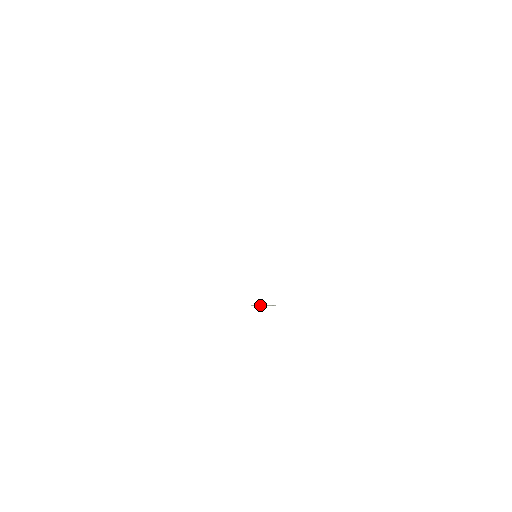
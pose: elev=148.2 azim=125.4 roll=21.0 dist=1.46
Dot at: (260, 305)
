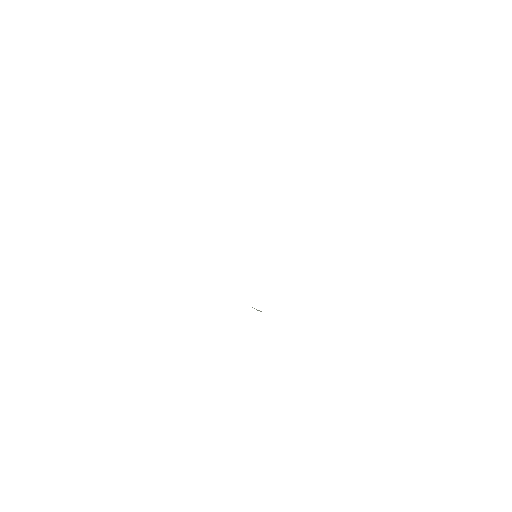
Dot at: (256, 309)
